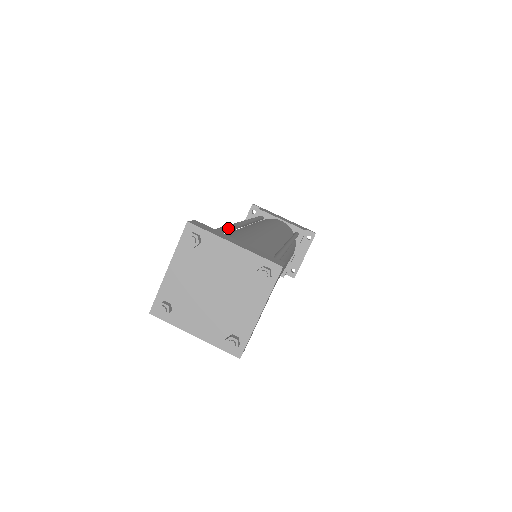
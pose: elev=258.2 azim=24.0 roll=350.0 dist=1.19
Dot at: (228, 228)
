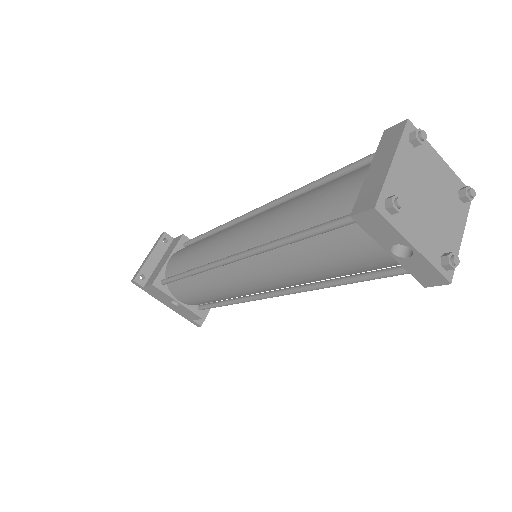
Dot at: (312, 187)
